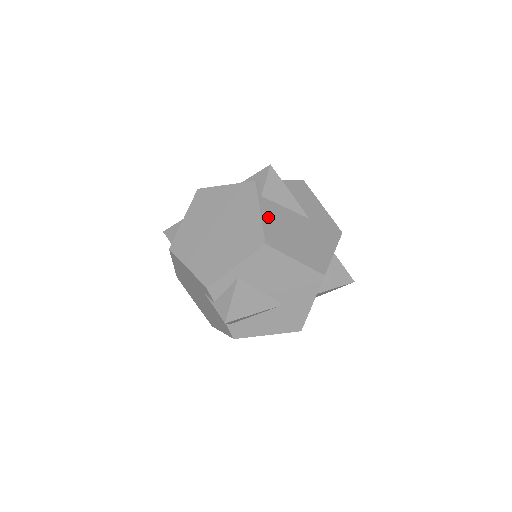
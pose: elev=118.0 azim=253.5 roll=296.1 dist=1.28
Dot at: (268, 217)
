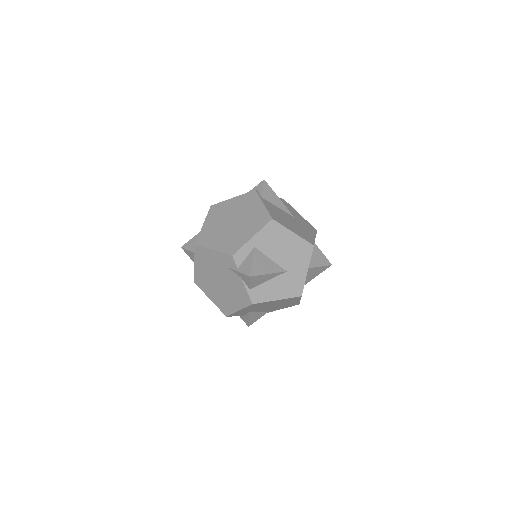
Dot at: (269, 208)
